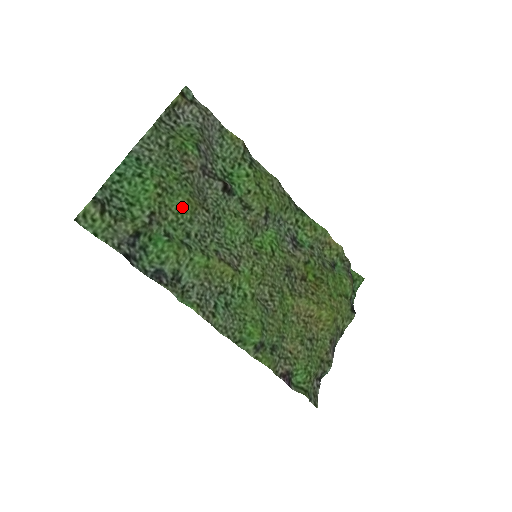
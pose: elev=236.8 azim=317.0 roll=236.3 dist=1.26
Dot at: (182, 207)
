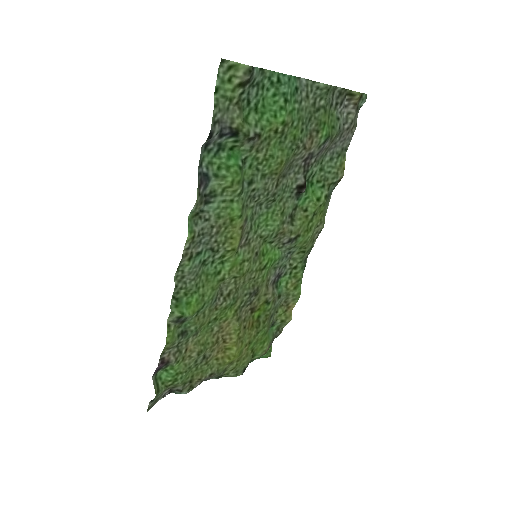
Dot at: (273, 160)
